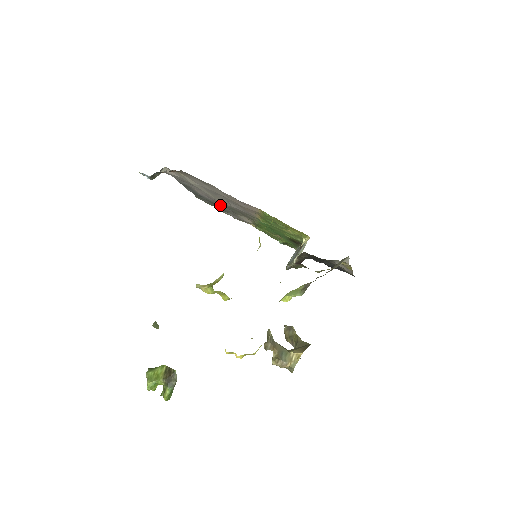
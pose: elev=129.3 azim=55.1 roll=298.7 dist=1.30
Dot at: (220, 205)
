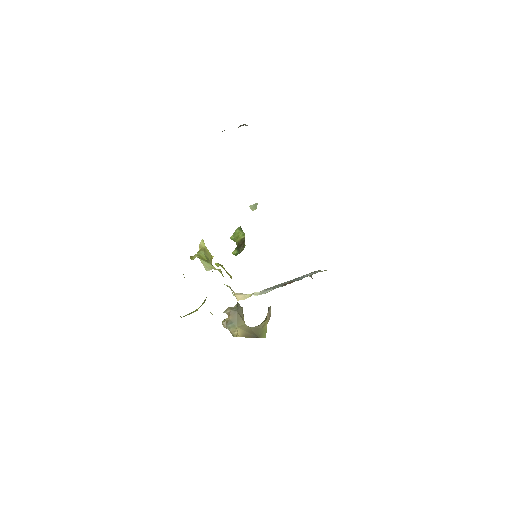
Dot at: occluded
